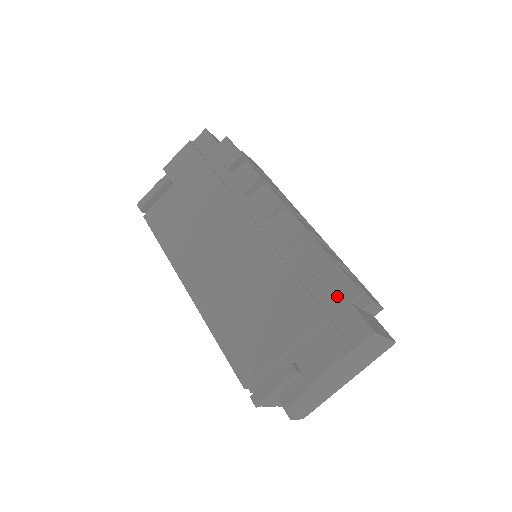
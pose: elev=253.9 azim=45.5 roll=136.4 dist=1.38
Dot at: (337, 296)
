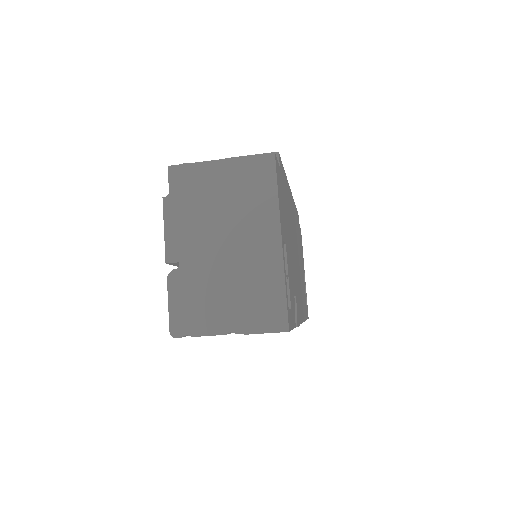
Dot at: occluded
